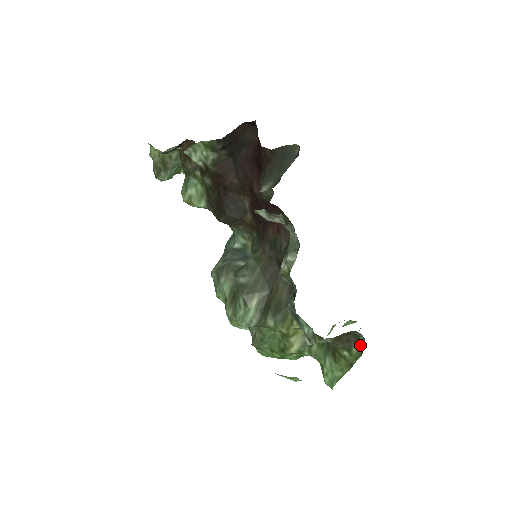
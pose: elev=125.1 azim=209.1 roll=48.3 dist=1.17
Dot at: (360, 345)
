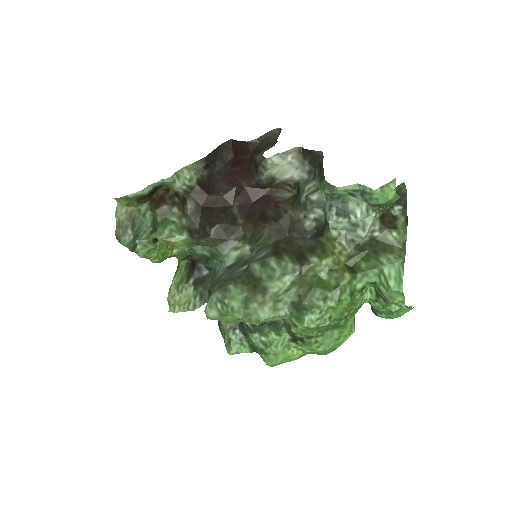
Dot at: (400, 220)
